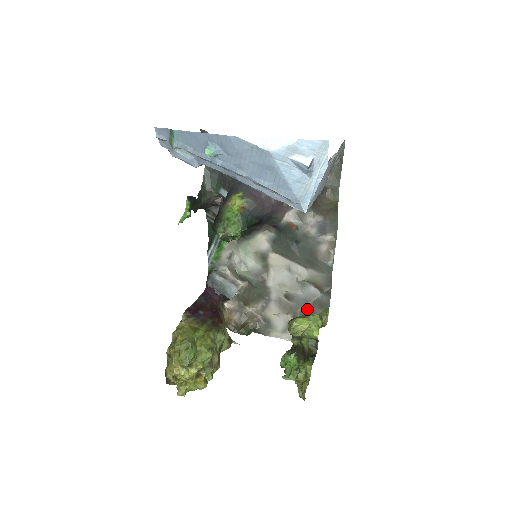
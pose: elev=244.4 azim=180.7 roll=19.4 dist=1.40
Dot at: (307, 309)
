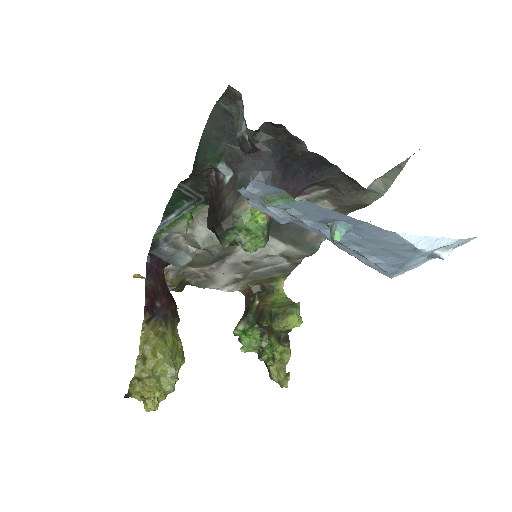
Dot at: (264, 272)
